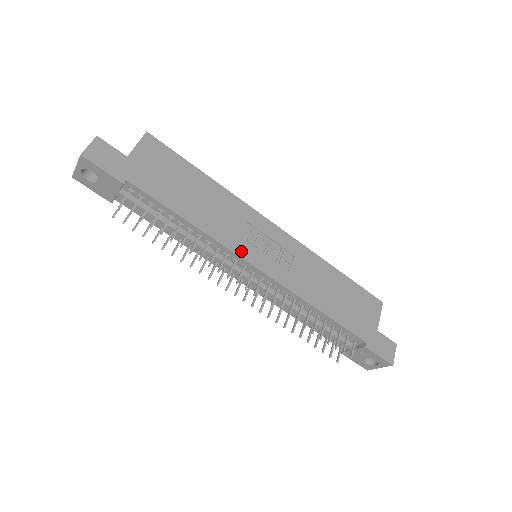
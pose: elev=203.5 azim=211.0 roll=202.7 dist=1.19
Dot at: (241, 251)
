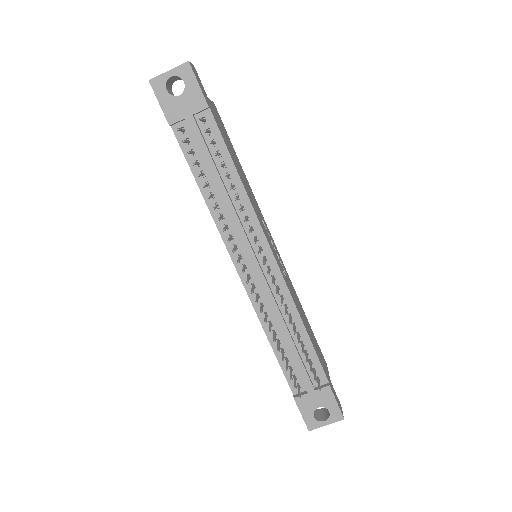
Dot at: (264, 231)
